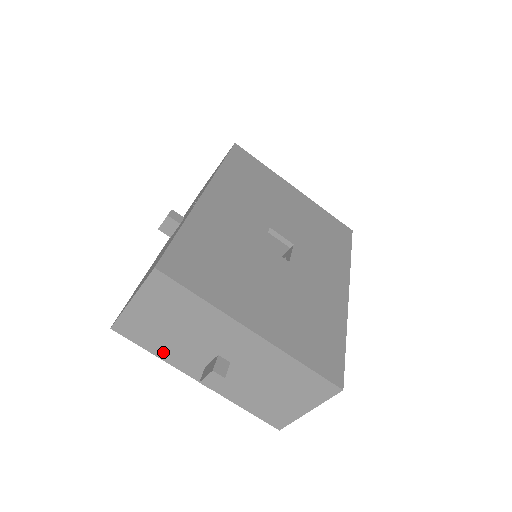
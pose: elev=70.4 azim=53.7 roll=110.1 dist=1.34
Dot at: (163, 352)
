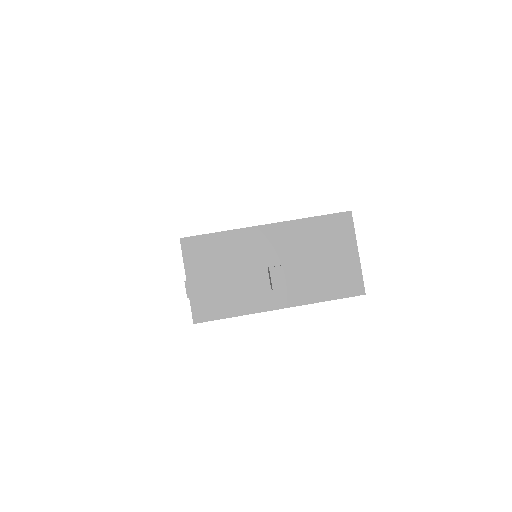
Dot at: (238, 307)
